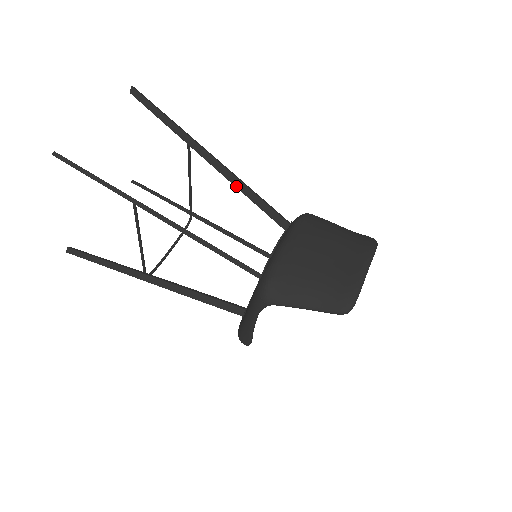
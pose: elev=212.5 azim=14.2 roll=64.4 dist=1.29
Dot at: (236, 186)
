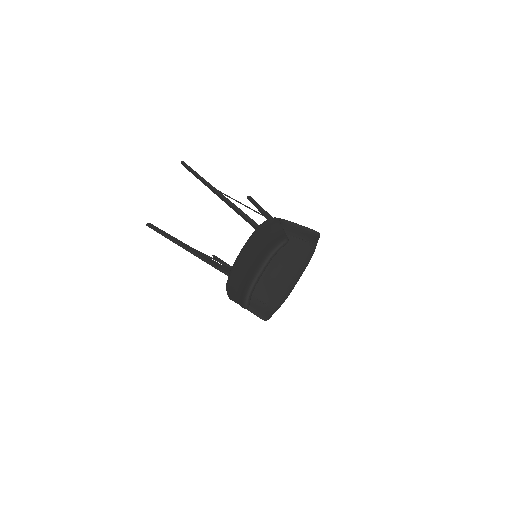
Dot at: occluded
